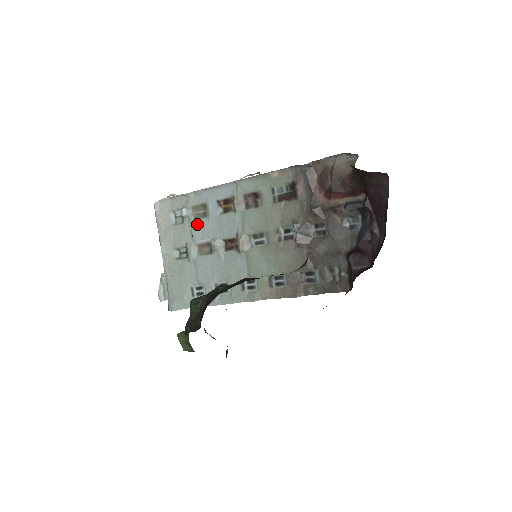
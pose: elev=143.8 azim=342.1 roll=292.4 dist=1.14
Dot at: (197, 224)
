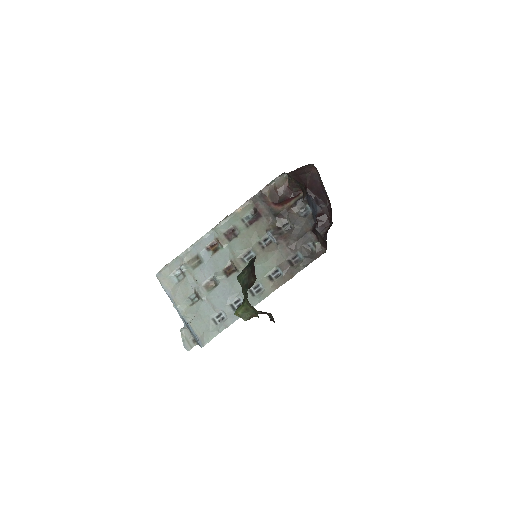
Dot at: (197, 271)
